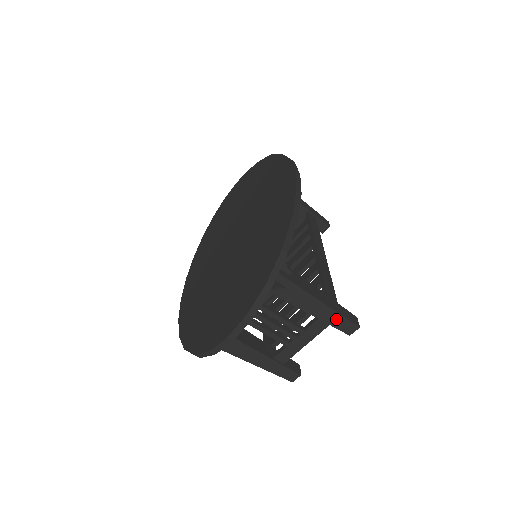
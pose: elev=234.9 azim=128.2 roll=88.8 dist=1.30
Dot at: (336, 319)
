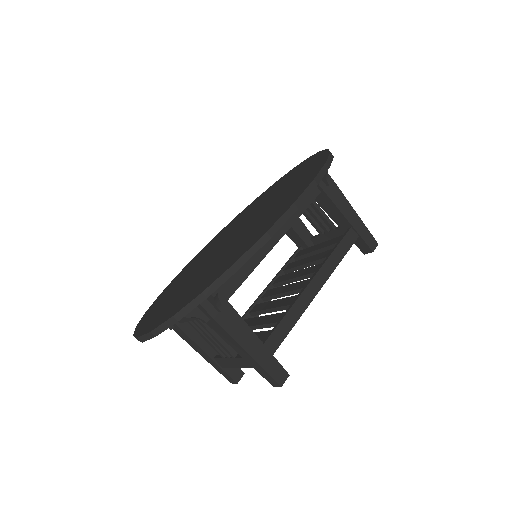
Dot at: (259, 368)
